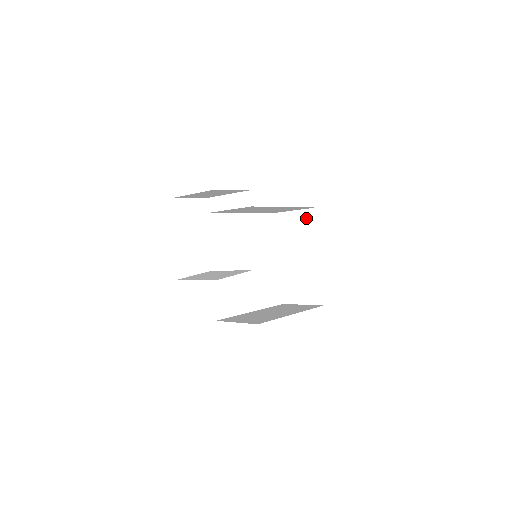
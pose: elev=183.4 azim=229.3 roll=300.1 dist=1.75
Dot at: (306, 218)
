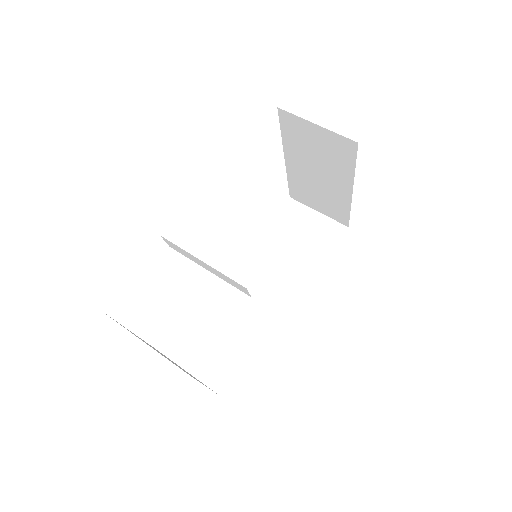
Dot at: (336, 144)
